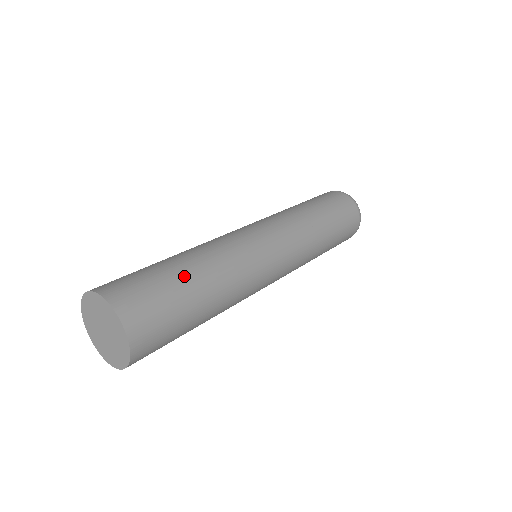
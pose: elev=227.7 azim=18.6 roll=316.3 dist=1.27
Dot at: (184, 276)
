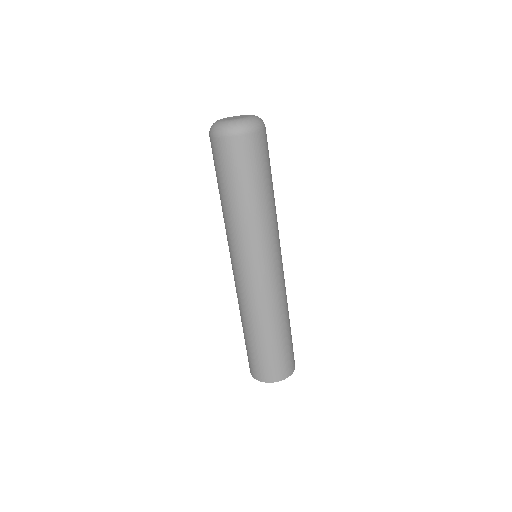
Dot at: (289, 332)
